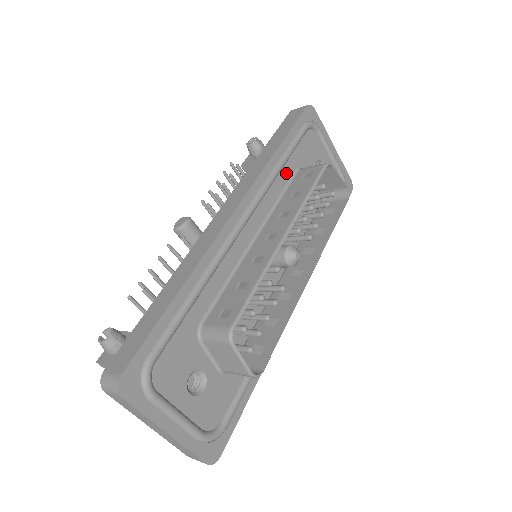
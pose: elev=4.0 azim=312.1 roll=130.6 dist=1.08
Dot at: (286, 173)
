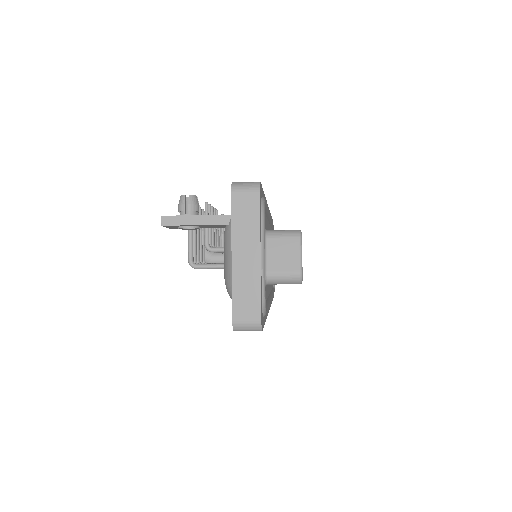
Dot at: occluded
